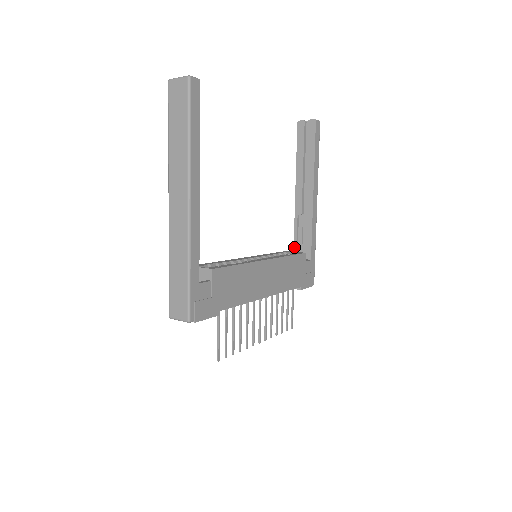
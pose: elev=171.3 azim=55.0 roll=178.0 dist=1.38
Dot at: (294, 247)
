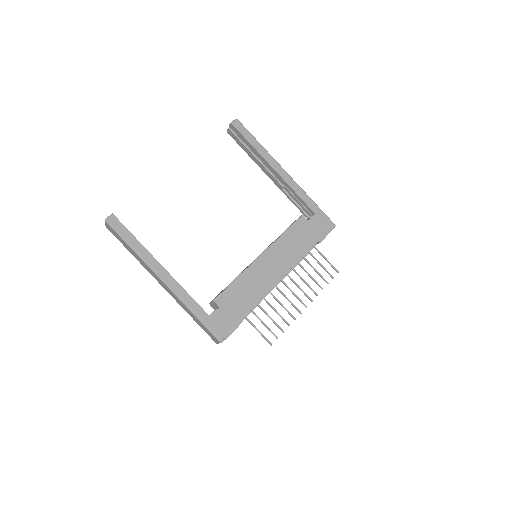
Dot at: (301, 212)
